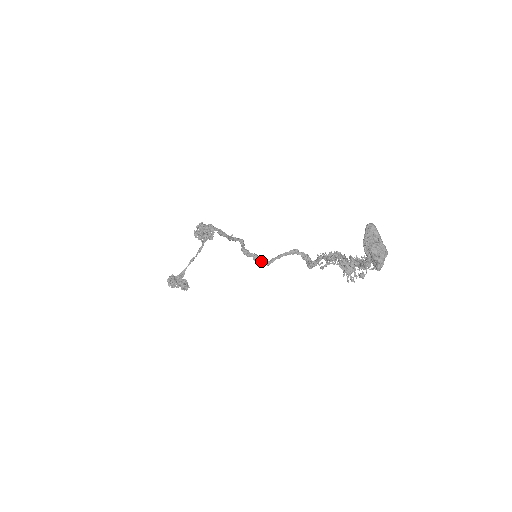
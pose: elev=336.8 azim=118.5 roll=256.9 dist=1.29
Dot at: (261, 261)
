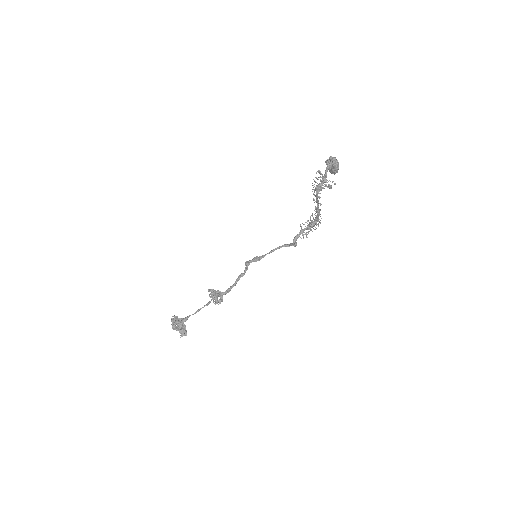
Dot at: (259, 256)
